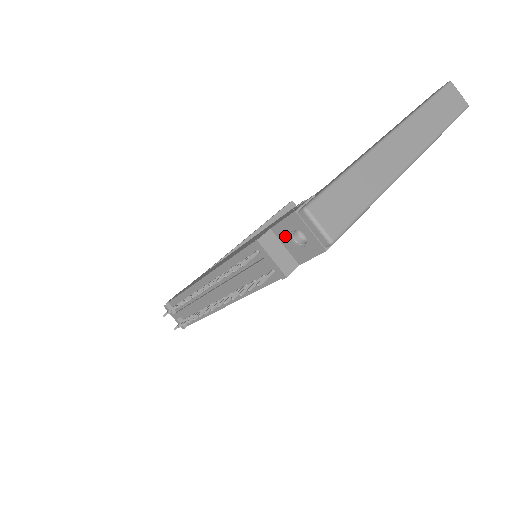
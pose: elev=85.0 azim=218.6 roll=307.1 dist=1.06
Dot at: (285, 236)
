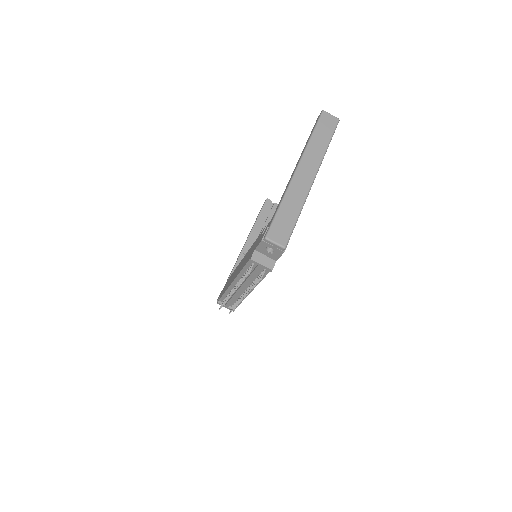
Dot at: (263, 251)
